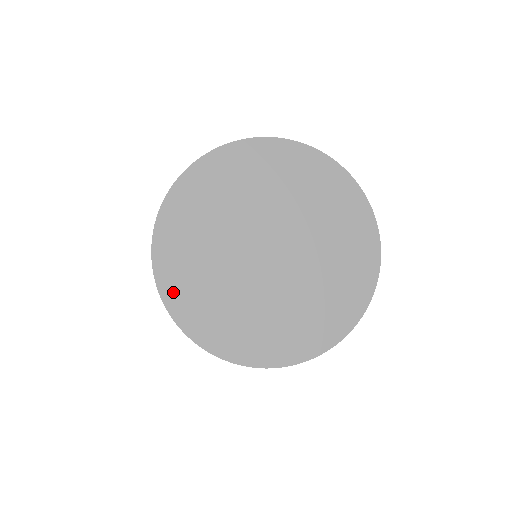
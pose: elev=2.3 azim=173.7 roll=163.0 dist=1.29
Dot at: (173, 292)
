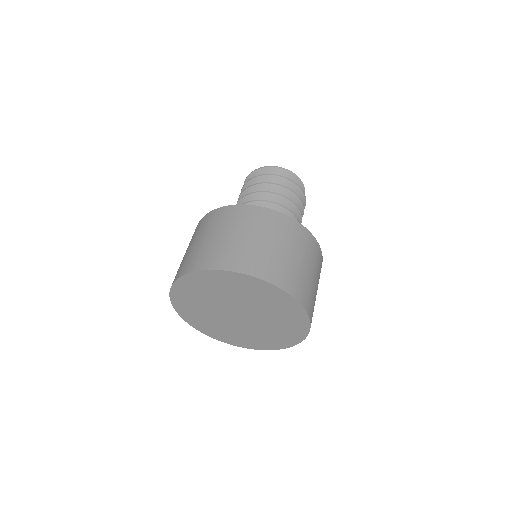
Dot at: (213, 335)
